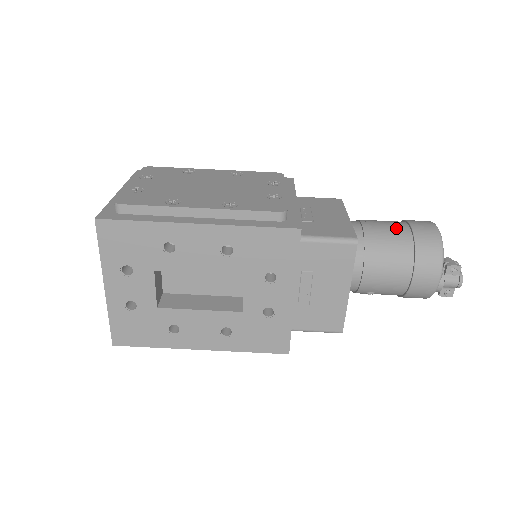
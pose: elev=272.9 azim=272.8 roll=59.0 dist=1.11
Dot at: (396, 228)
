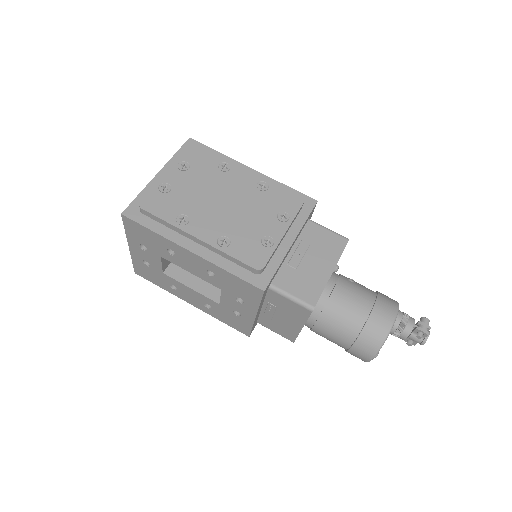
Dot at: (358, 308)
